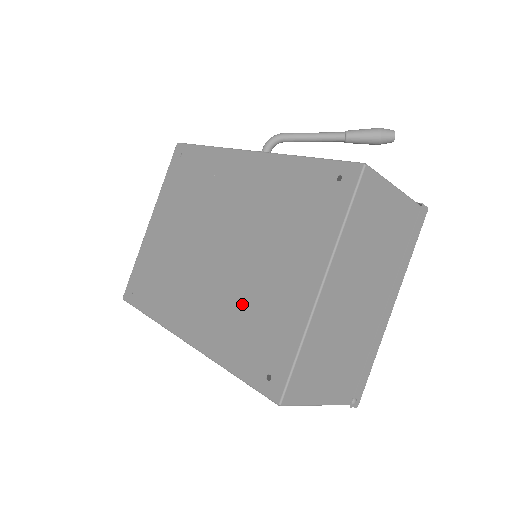
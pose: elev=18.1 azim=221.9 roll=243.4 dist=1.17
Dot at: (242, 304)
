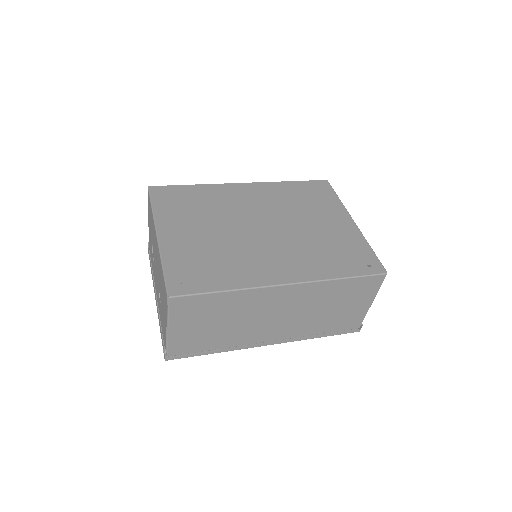
Dot at: (316, 245)
